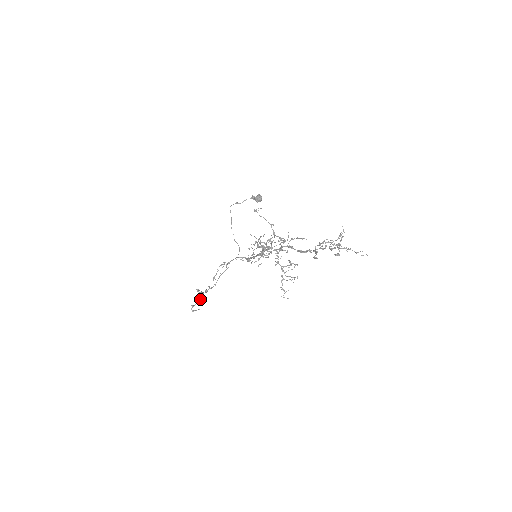
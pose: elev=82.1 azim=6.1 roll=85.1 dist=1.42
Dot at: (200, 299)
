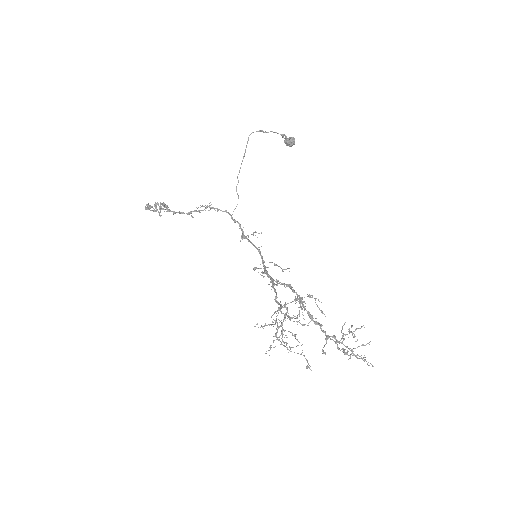
Dot at: (161, 207)
